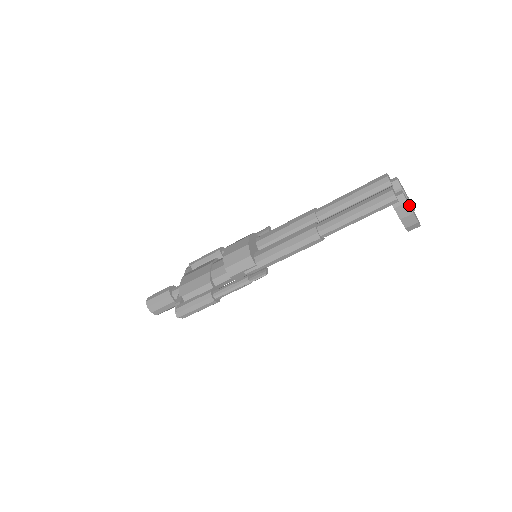
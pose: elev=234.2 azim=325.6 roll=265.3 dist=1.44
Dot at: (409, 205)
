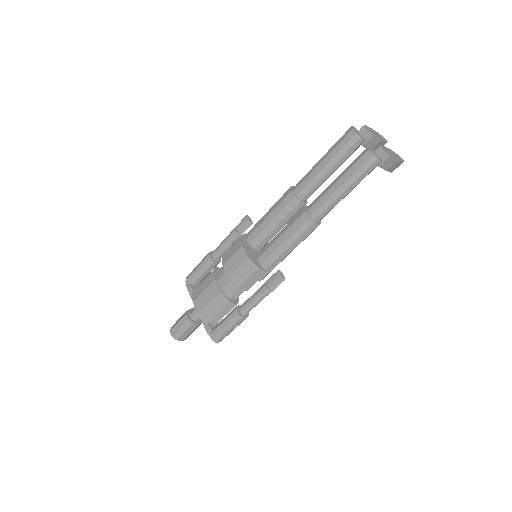
Dot at: (392, 156)
